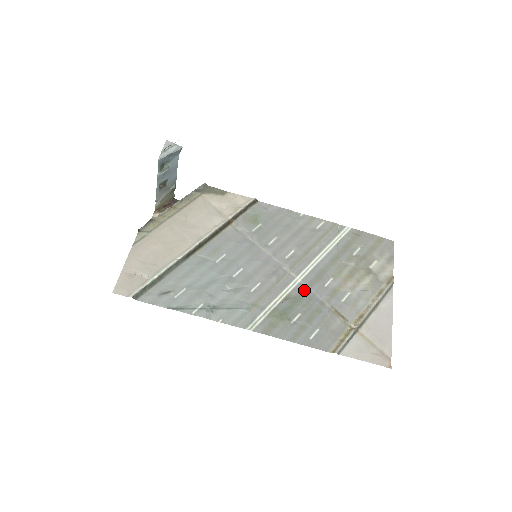
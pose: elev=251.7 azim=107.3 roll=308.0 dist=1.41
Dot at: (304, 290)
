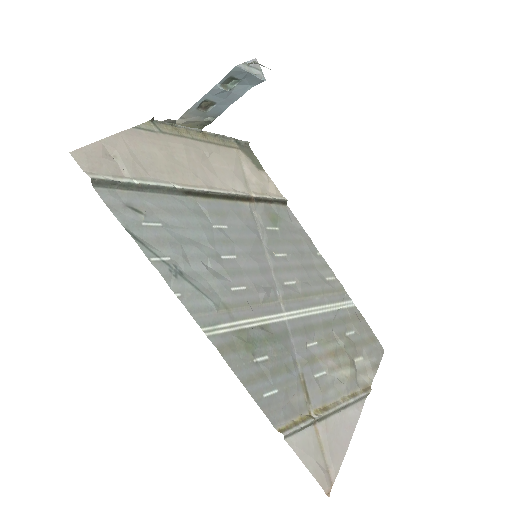
Dot at: (285, 333)
